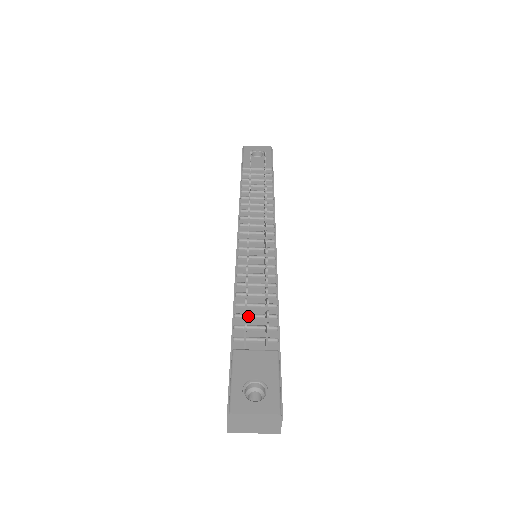
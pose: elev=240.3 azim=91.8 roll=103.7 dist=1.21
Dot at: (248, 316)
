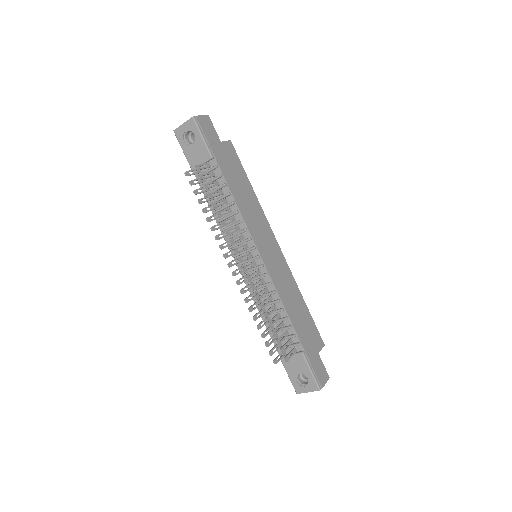
Dot at: occluded
